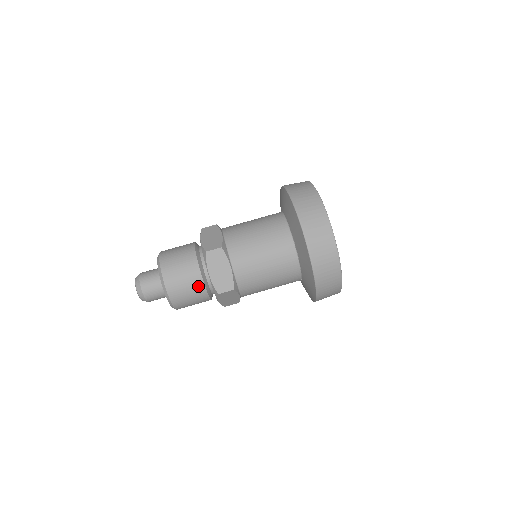
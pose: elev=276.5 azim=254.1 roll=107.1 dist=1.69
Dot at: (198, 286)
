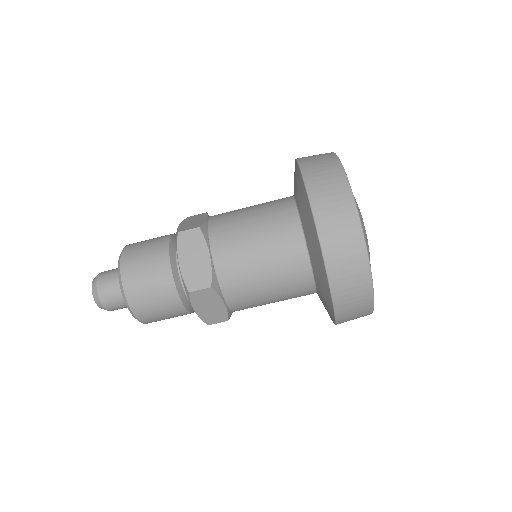
Dot at: (180, 313)
